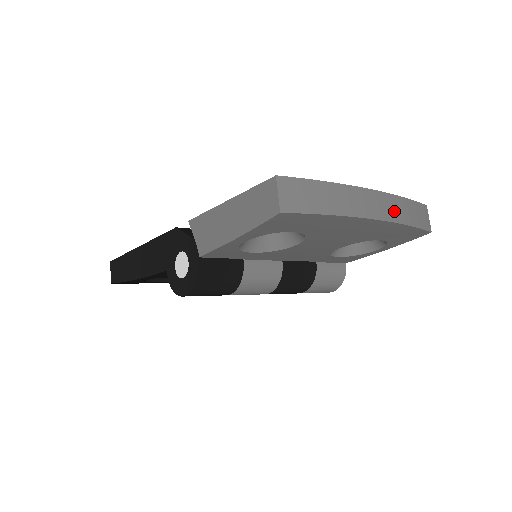
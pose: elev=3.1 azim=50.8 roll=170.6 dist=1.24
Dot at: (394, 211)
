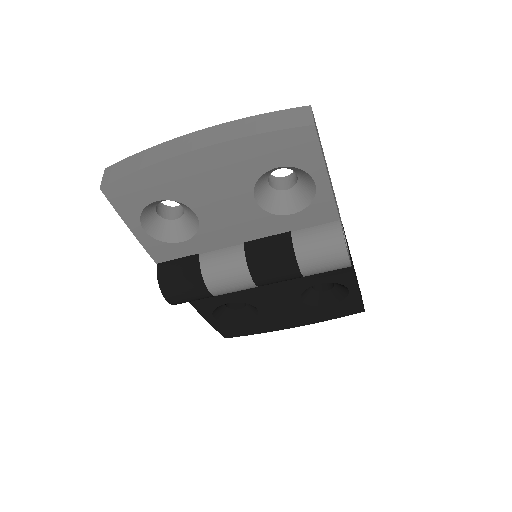
Dot at: (227, 133)
